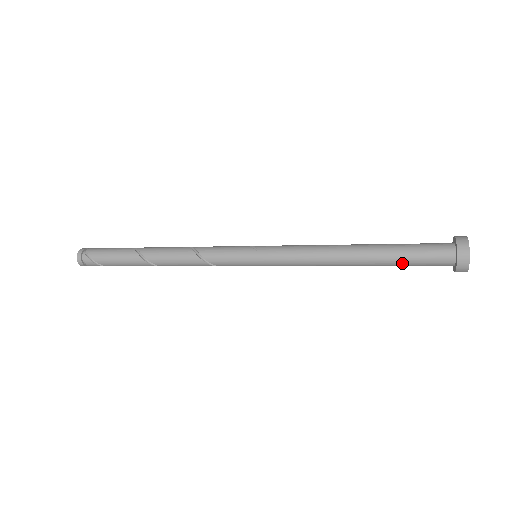
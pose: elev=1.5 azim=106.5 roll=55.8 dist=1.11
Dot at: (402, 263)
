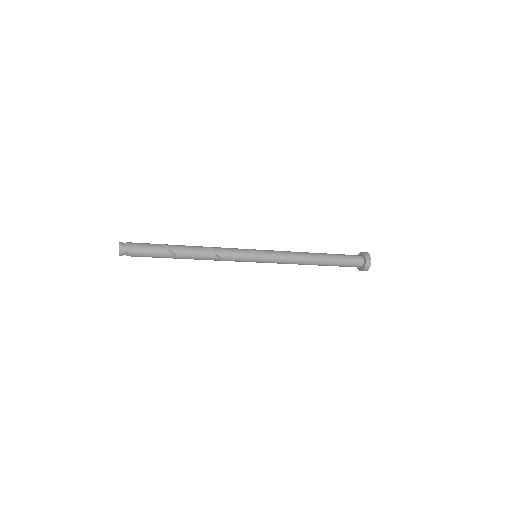
Dot at: occluded
